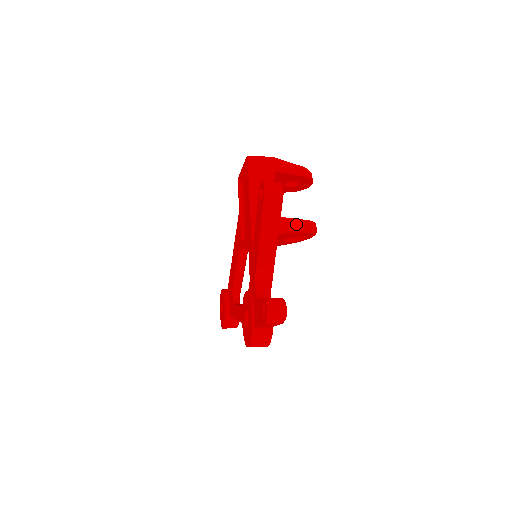
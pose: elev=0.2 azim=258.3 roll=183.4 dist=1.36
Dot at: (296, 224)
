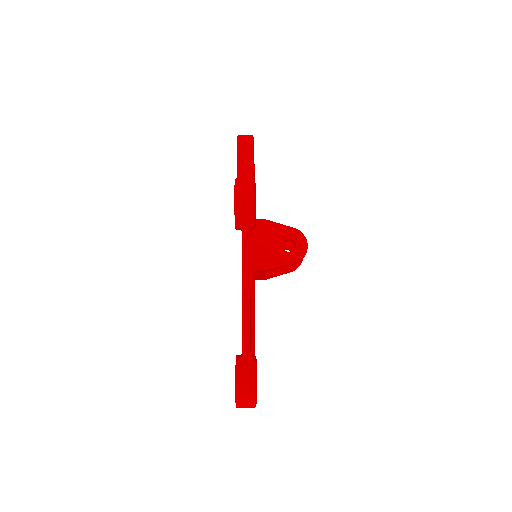
Dot at: occluded
